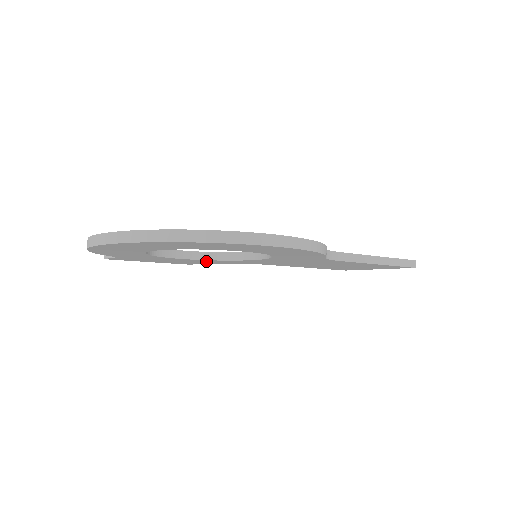
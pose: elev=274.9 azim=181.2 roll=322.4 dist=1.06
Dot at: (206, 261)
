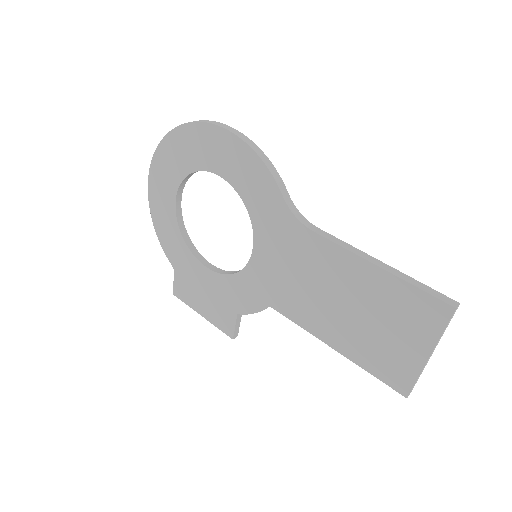
Dot at: (230, 290)
